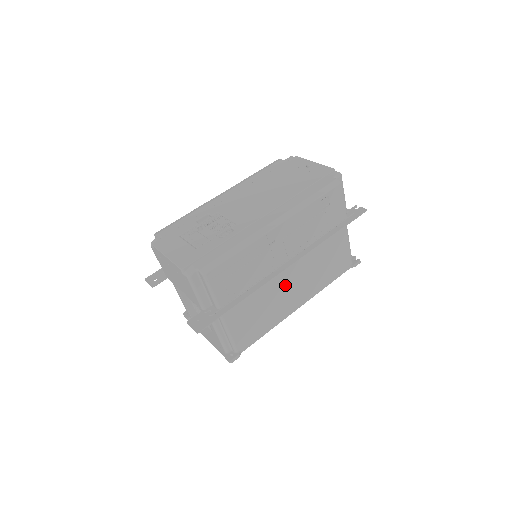
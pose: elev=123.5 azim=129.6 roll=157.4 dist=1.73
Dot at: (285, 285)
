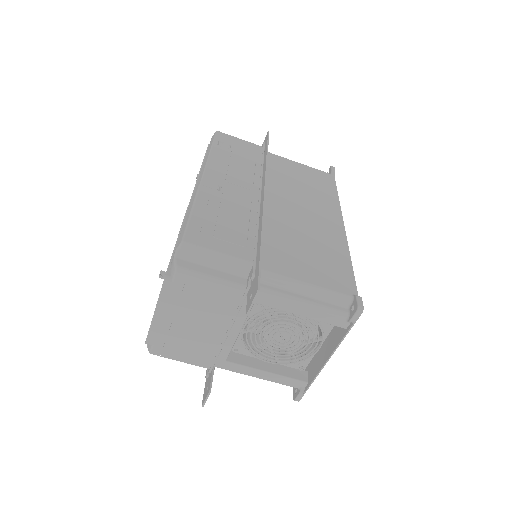
Dot at: (294, 215)
